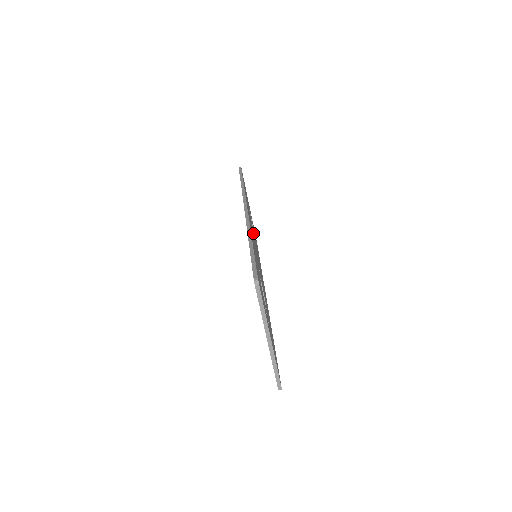
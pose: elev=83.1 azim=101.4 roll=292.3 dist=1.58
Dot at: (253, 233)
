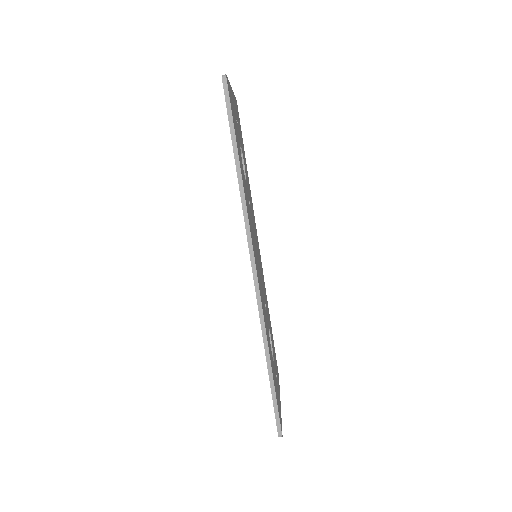
Dot at: (251, 219)
